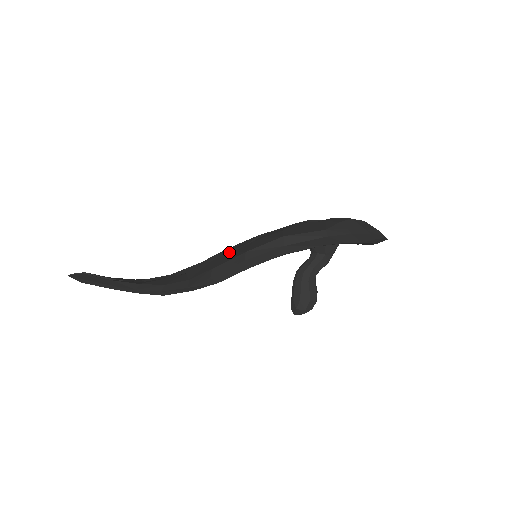
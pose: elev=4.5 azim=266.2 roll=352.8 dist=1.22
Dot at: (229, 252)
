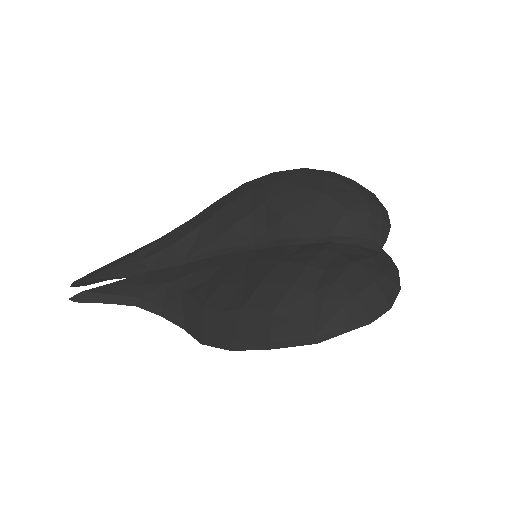
Dot at: (229, 228)
